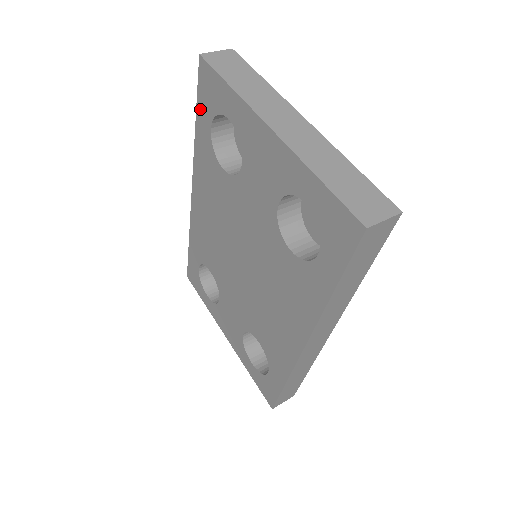
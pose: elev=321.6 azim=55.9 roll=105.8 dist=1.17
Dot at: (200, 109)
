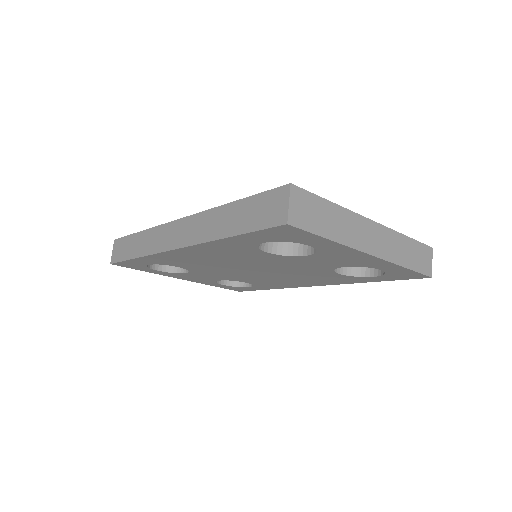
Dot at: (253, 236)
